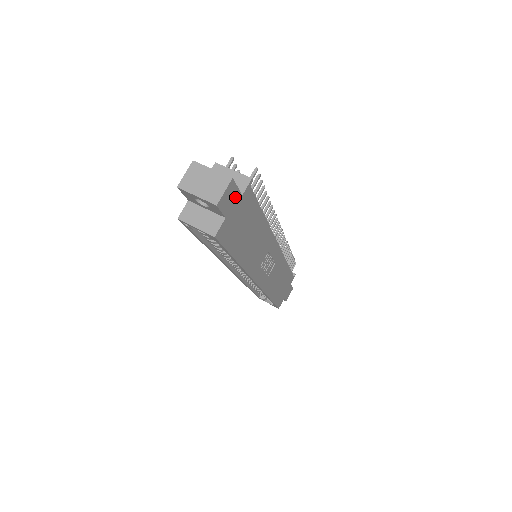
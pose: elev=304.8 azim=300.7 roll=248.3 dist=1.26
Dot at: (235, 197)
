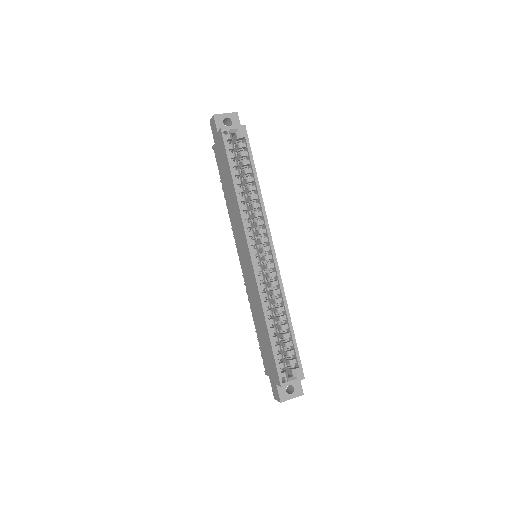
Dot at: occluded
